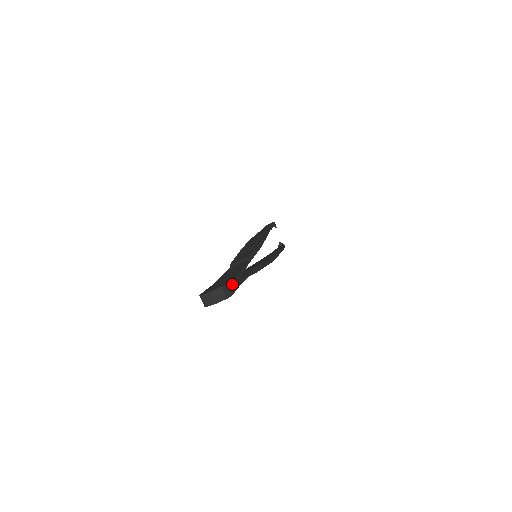
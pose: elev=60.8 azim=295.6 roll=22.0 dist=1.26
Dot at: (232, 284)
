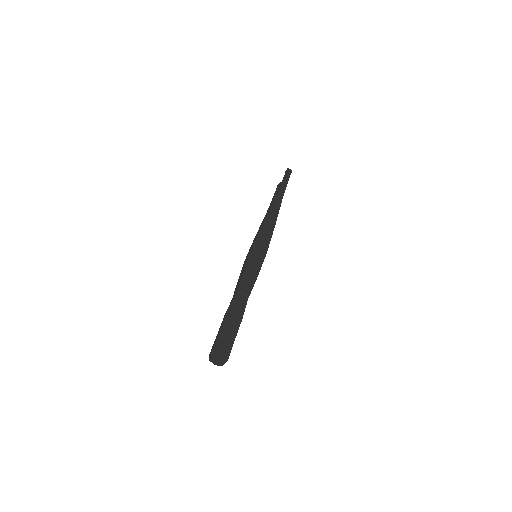
Dot at: occluded
